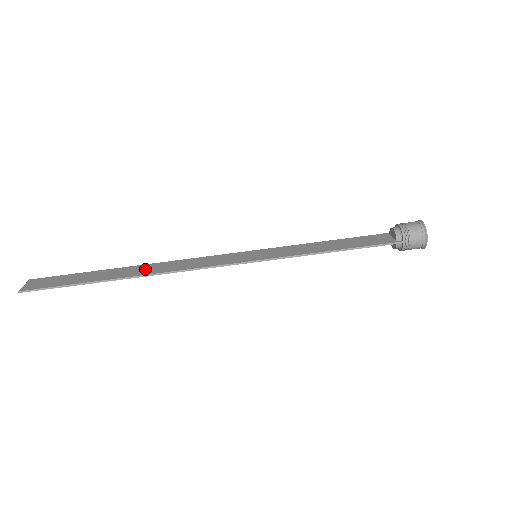
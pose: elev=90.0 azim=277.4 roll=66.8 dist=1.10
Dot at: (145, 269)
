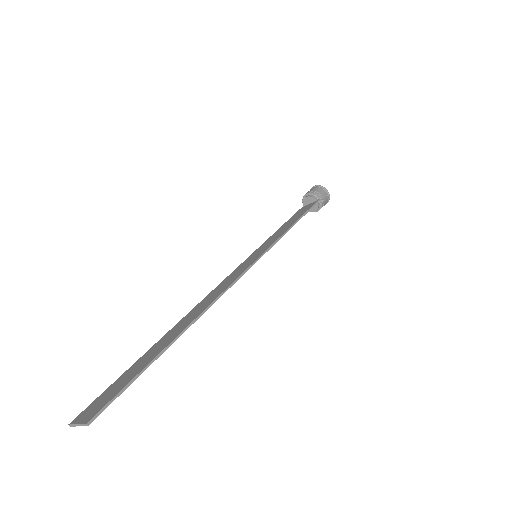
Dot at: (190, 316)
